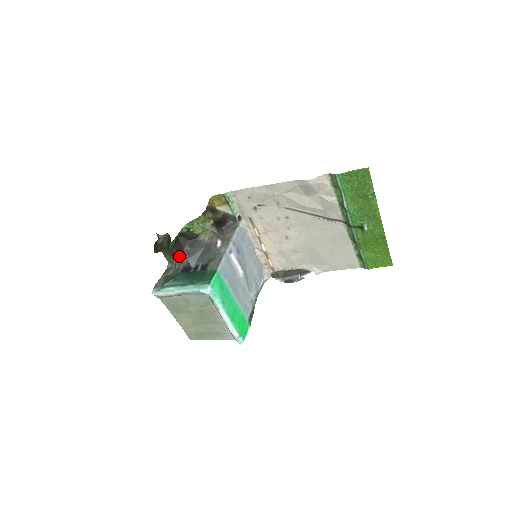
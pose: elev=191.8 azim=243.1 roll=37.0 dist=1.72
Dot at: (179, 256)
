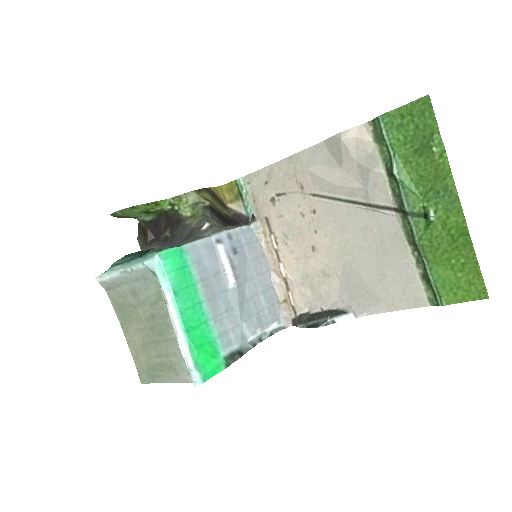
Dot at: (152, 240)
